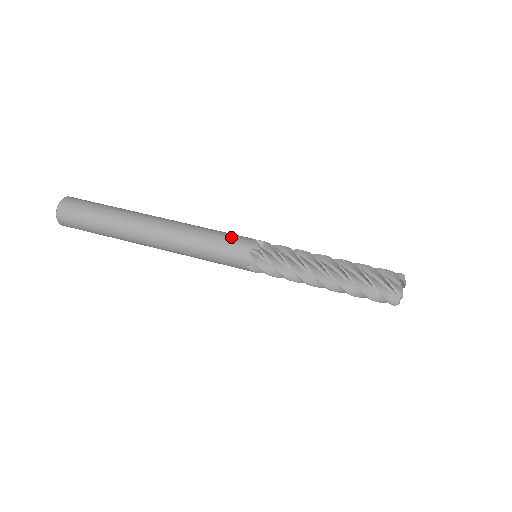
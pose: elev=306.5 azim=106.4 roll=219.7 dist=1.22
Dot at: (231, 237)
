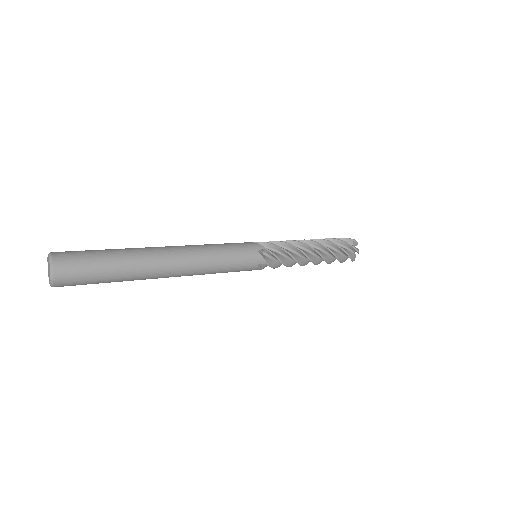
Dot at: (238, 245)
